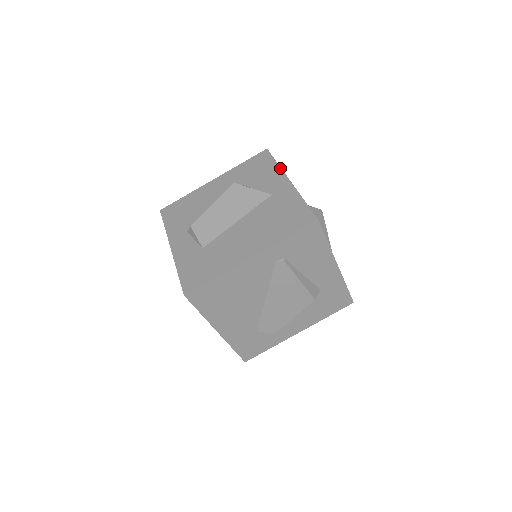
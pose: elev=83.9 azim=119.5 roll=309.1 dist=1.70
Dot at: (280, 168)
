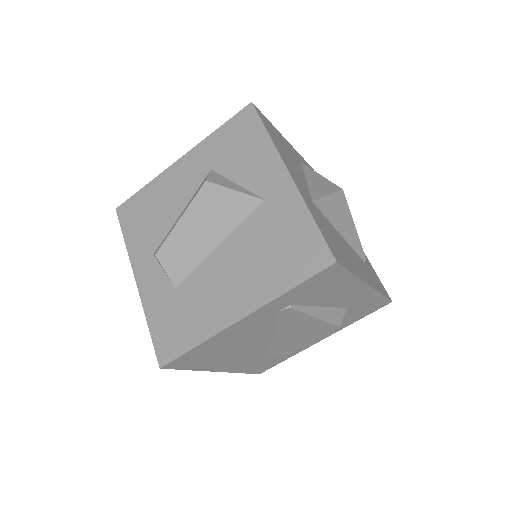
Dot at: (273, 146)
